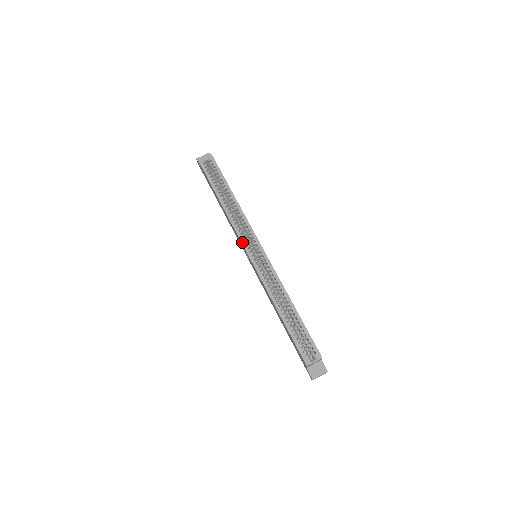
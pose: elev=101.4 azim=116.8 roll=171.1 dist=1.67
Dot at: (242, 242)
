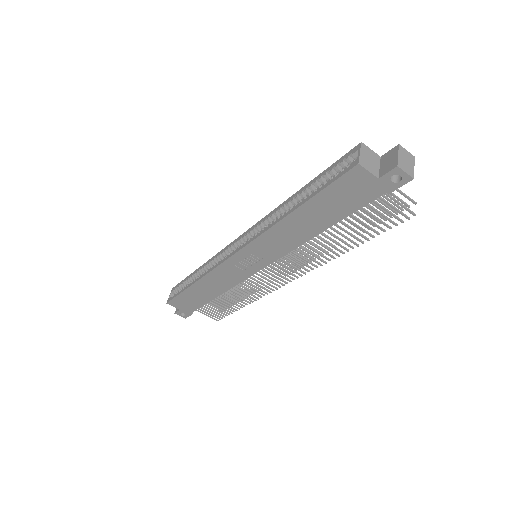
Dot at: (224, 260)
